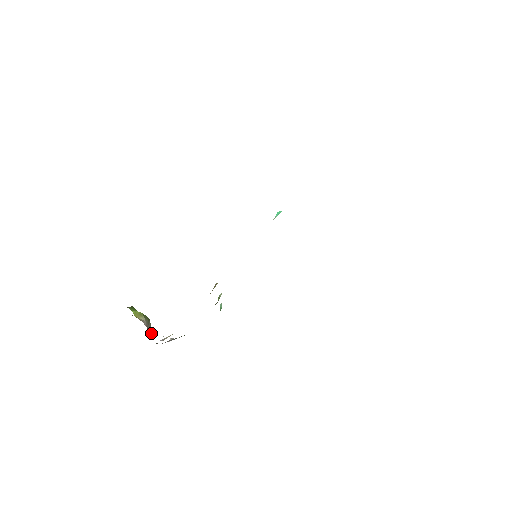
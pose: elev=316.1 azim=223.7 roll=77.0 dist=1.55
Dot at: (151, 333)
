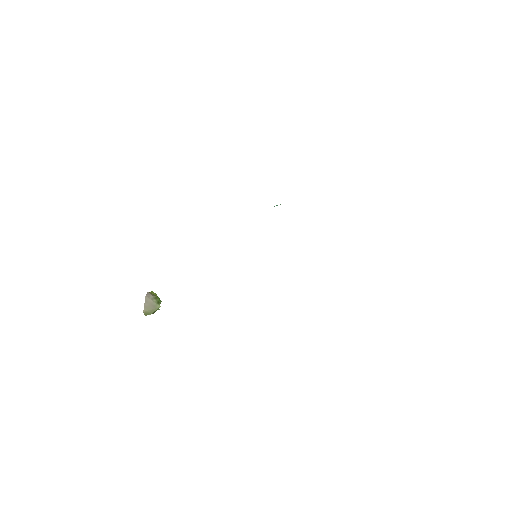
Dot at: (149, 308)
